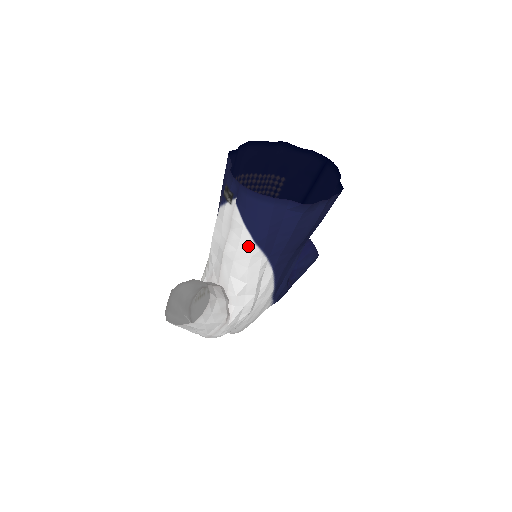
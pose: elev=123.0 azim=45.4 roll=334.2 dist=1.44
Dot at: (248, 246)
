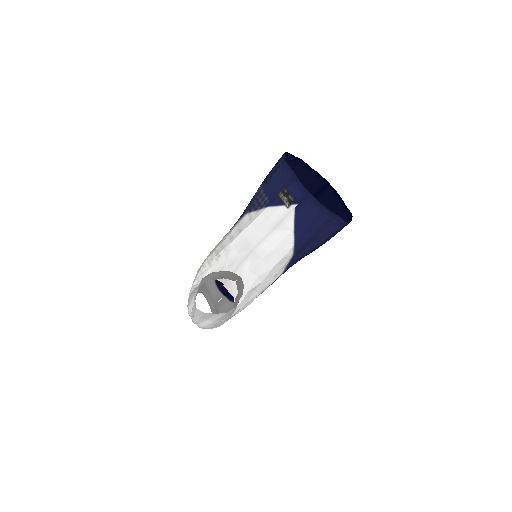
Dot at: (285, 248)
